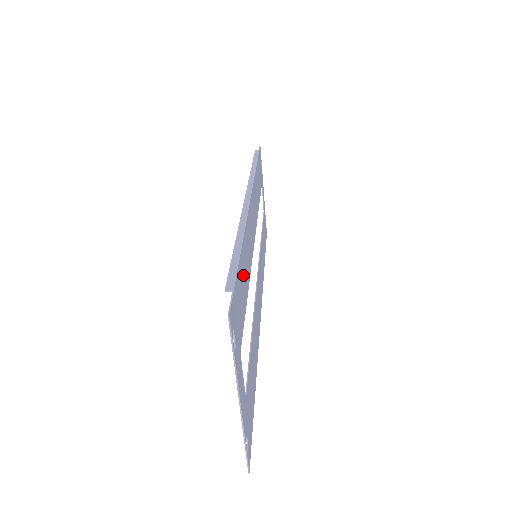
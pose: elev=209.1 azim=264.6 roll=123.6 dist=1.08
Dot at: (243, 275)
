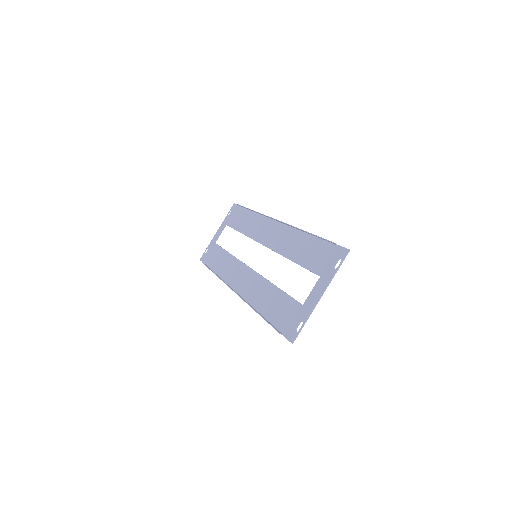
Dot at: (309, 248)
